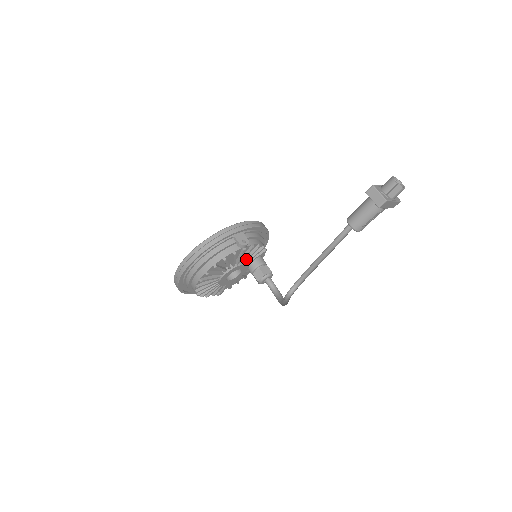
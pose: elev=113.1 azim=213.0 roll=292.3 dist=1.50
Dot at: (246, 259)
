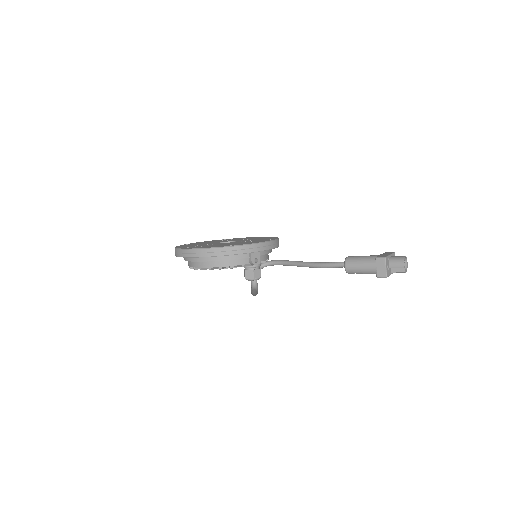
Dot at: occluded
